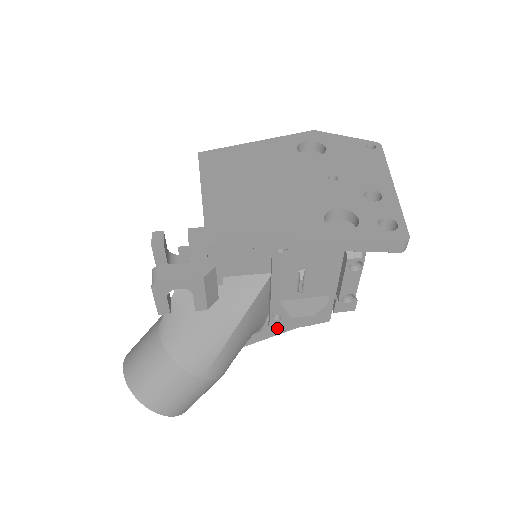
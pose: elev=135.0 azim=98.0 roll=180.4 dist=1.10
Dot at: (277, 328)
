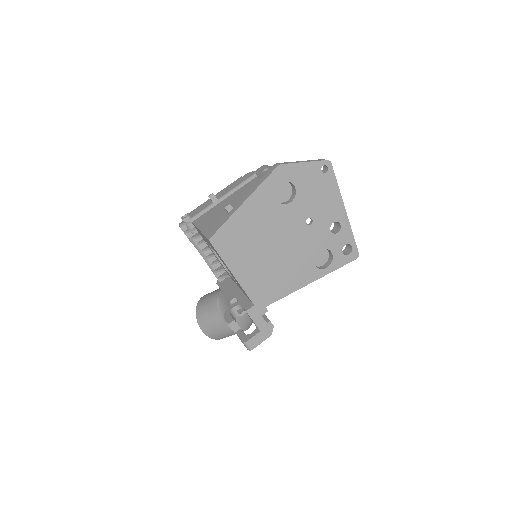
Dot at: occluded
